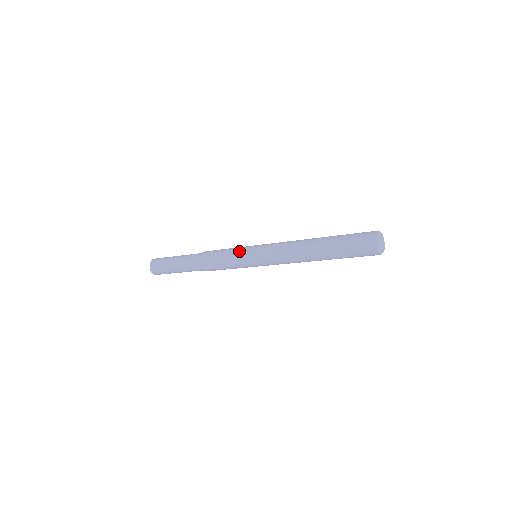
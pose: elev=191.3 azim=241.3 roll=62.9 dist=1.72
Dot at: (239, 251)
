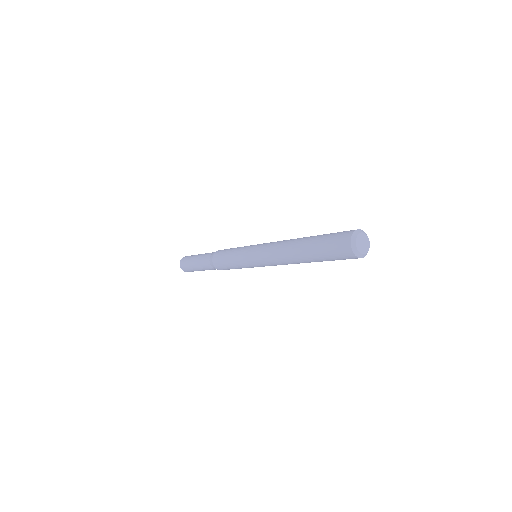
Dot at: (239, 251)
